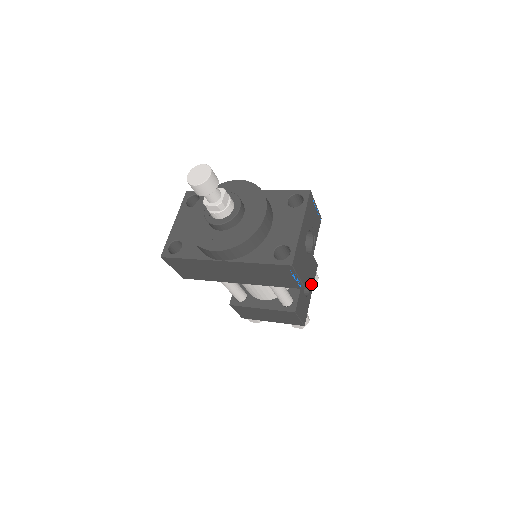
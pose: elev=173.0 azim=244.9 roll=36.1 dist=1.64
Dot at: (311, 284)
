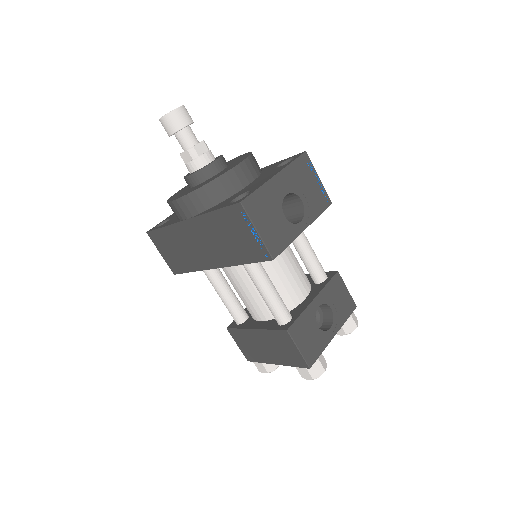
Dot at: (336, 322)
